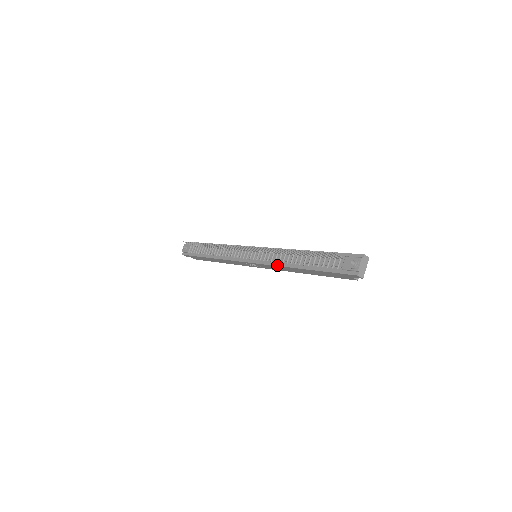
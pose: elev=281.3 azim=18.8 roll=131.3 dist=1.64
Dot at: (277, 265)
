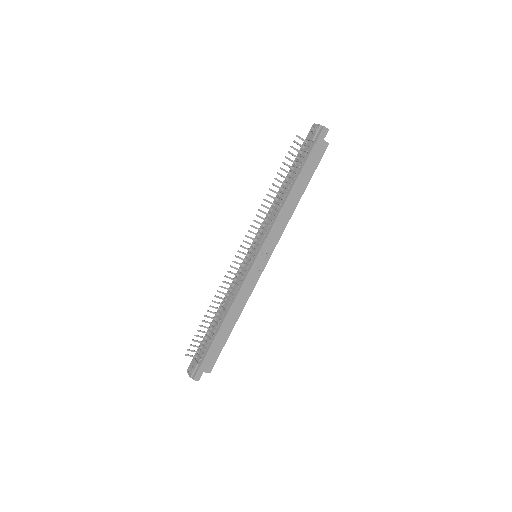
Dot at: (276, 217)
